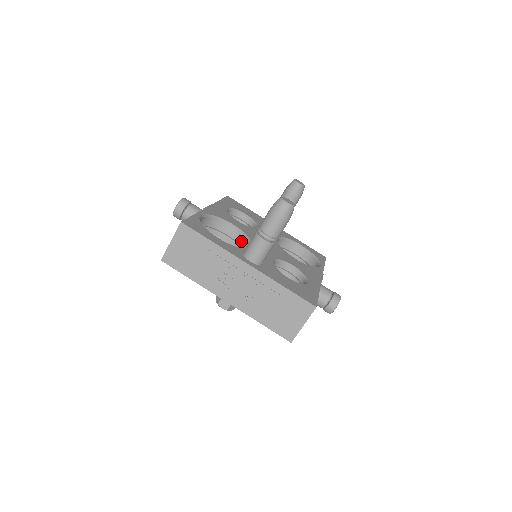
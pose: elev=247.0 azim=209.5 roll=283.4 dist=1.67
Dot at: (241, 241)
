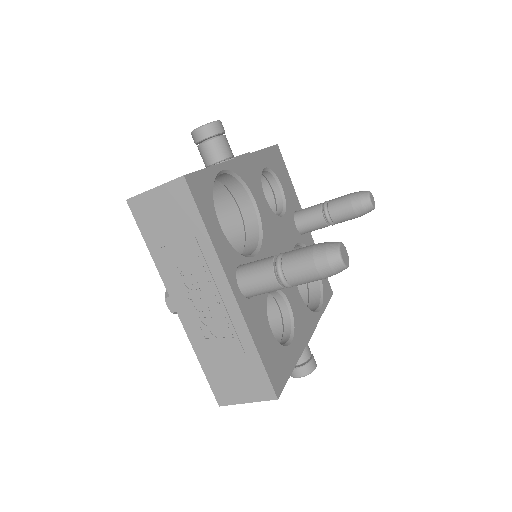
Dot at: (251, 231)
